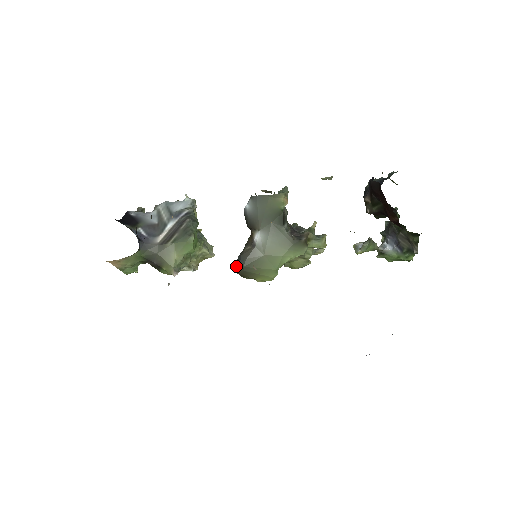
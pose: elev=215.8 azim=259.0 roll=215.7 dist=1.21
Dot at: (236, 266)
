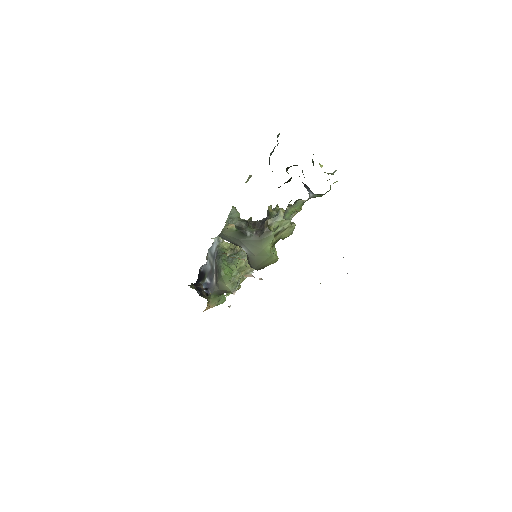
Dot at: occluded
